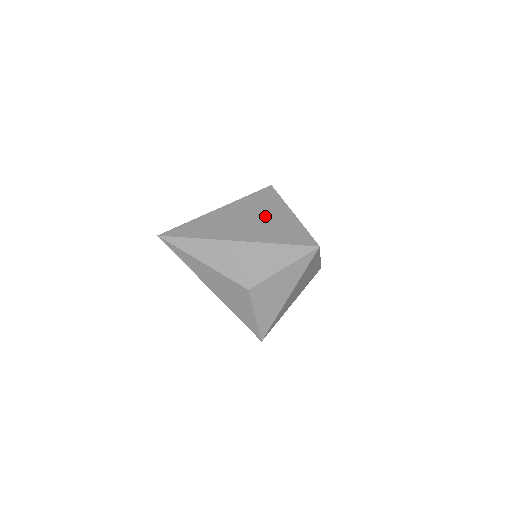
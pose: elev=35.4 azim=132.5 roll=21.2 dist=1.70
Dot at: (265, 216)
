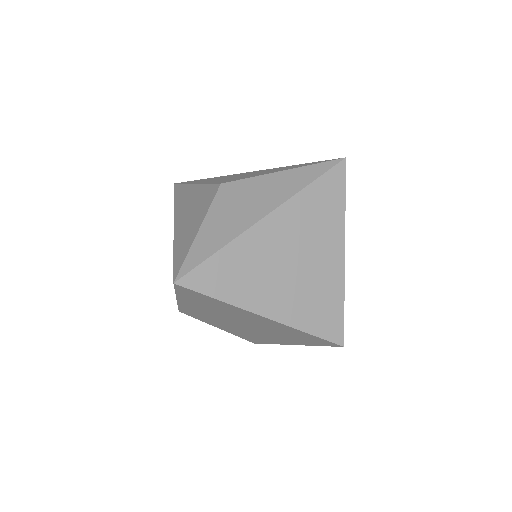
Dot at: occluded
